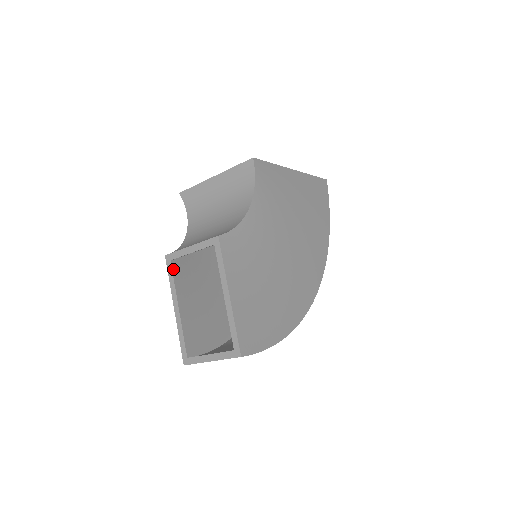
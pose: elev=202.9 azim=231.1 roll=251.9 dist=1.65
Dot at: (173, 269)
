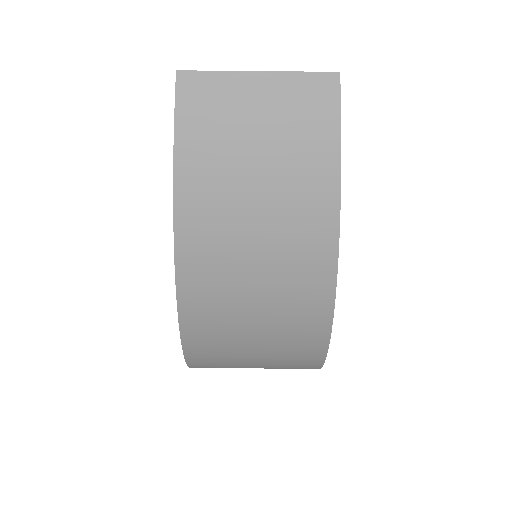
Dot at: occluded
